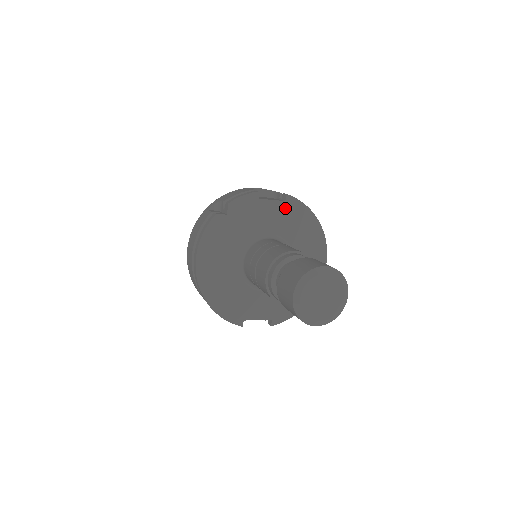
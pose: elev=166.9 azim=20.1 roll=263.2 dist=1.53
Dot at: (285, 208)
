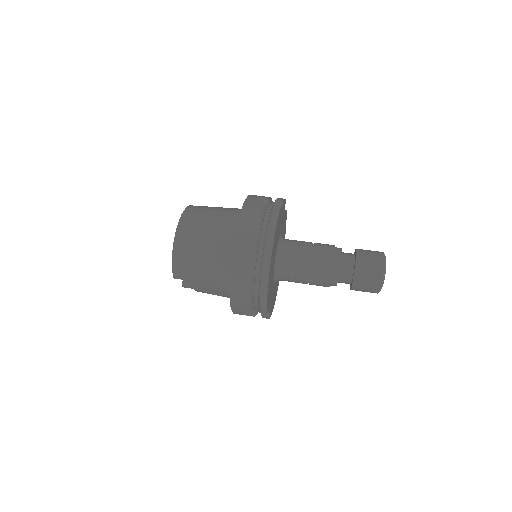
Dot at: occluded
